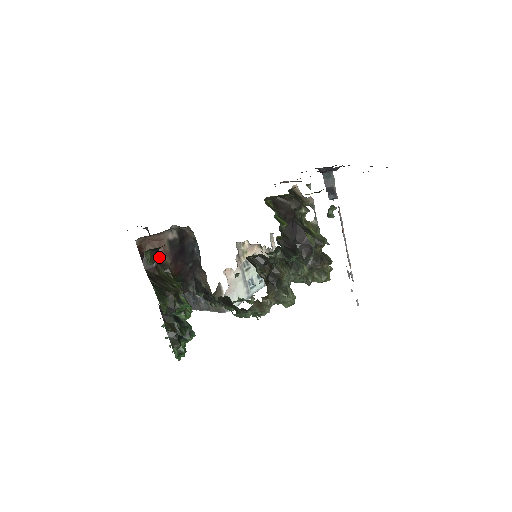
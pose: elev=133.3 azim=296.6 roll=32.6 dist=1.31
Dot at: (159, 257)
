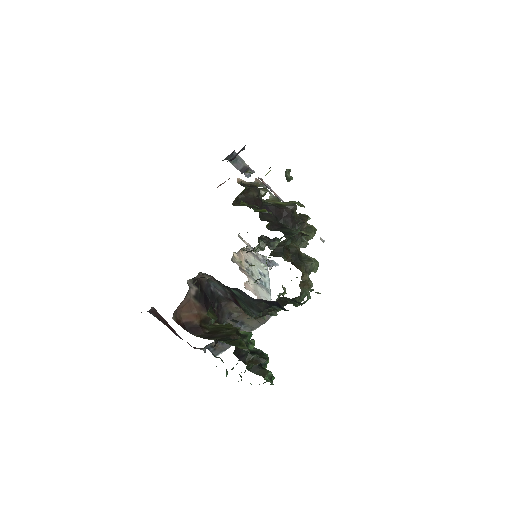
Dot at: (197, 317)
